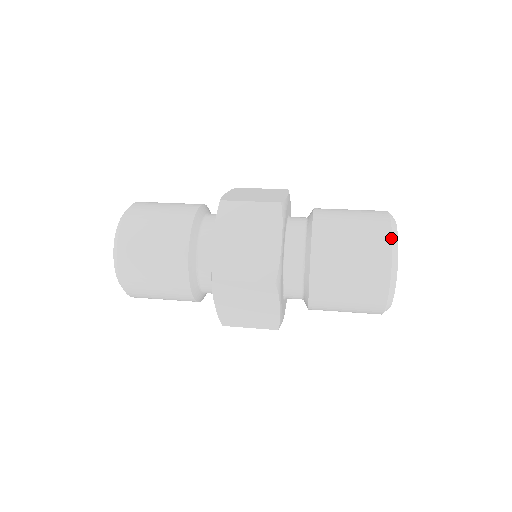
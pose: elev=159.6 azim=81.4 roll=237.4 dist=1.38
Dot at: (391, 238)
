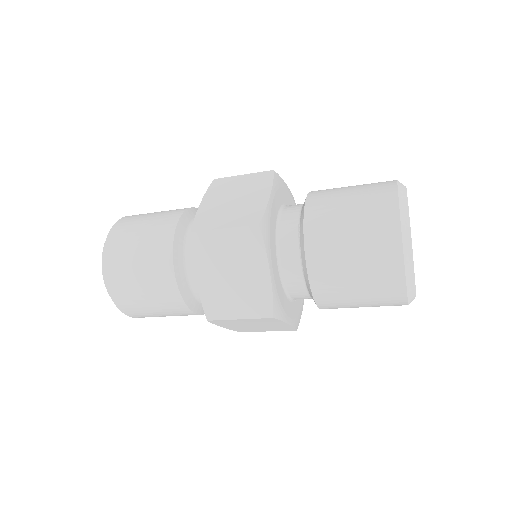
Dot at: (396, 184)
